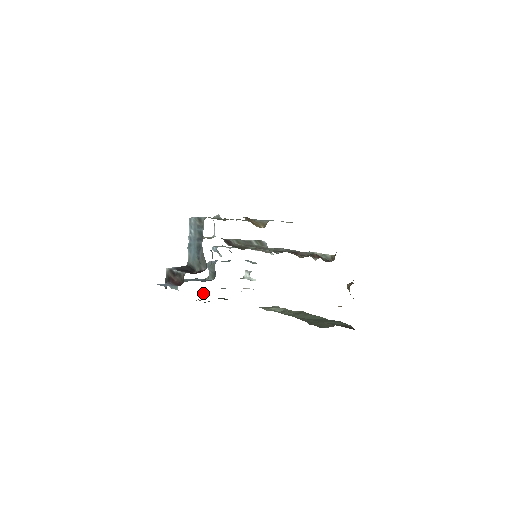
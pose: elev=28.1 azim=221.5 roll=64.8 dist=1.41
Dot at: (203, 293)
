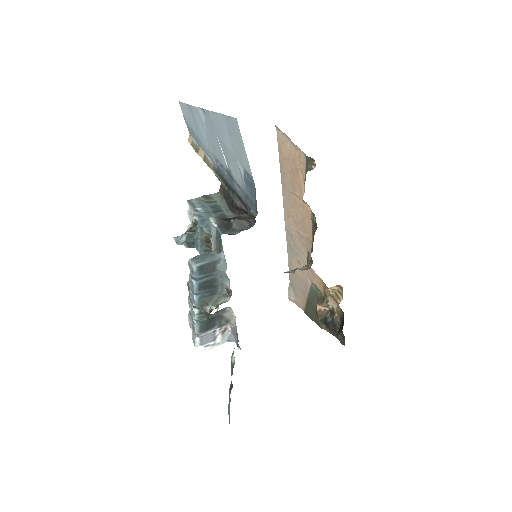
Dot at: (211, 304)
